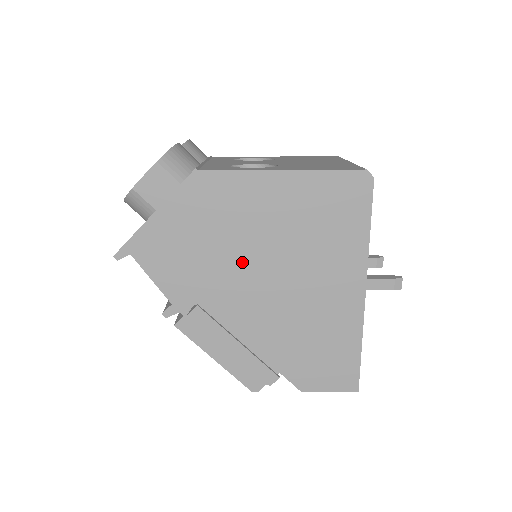
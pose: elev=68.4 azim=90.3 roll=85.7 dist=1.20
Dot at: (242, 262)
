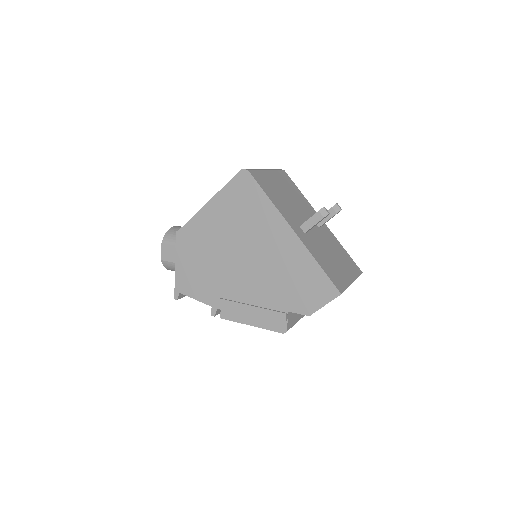
Dot at: (225, 260)
